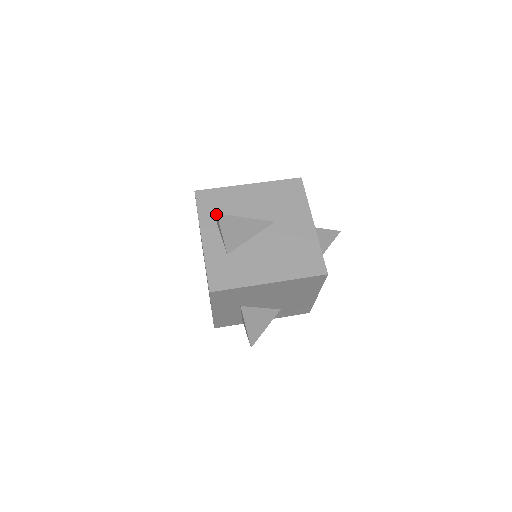
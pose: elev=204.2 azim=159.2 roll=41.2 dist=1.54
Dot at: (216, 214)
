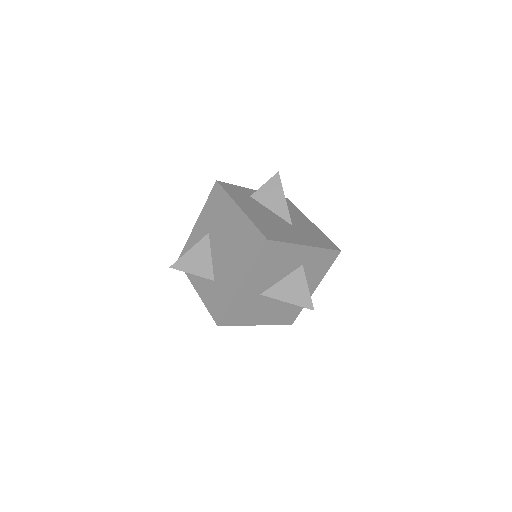
Dot at: (278, 176)
